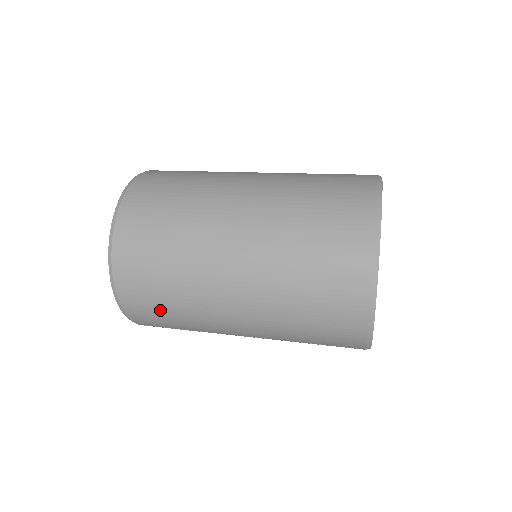
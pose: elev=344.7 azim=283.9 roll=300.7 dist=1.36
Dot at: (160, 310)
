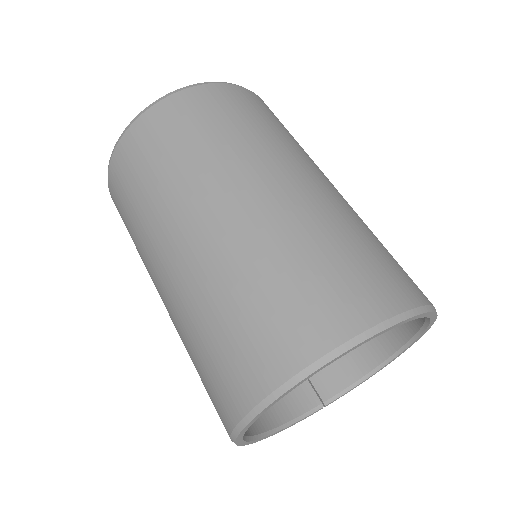
Dot at: occluded
